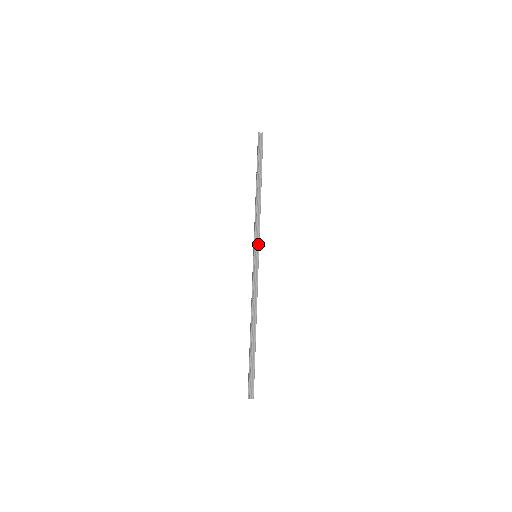
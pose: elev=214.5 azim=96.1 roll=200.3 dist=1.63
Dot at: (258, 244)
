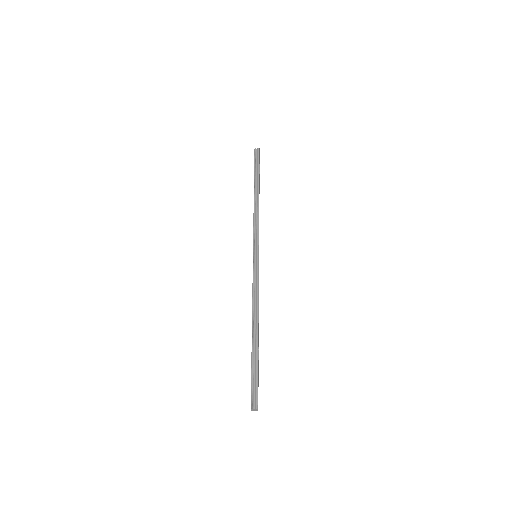
Dot at: (257, 243)
